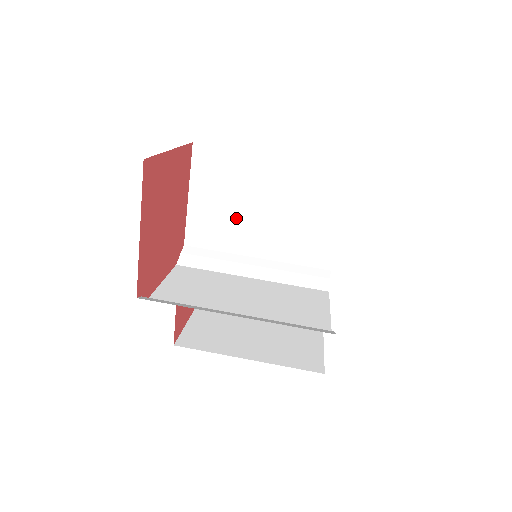
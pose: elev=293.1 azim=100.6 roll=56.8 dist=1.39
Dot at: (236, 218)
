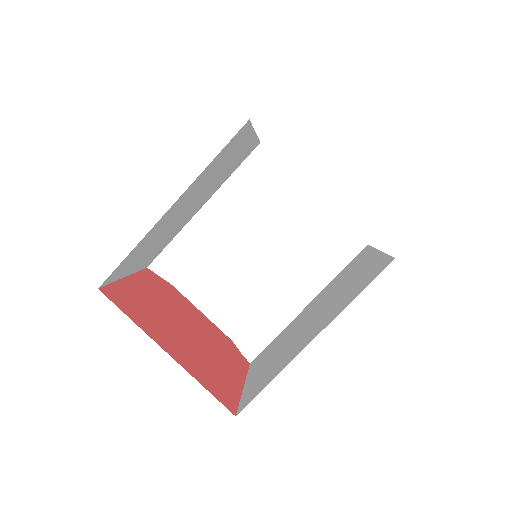
Dot at: (172, 230)
